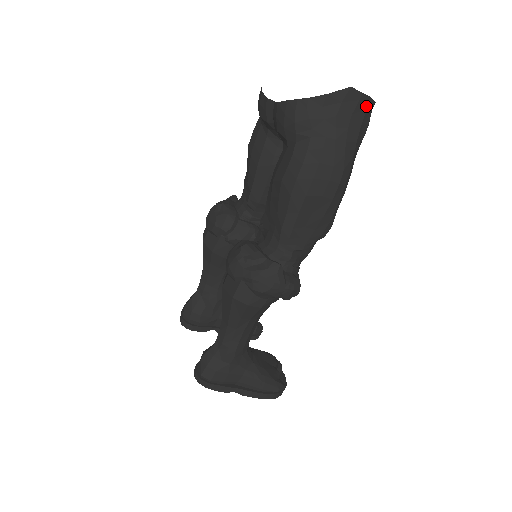
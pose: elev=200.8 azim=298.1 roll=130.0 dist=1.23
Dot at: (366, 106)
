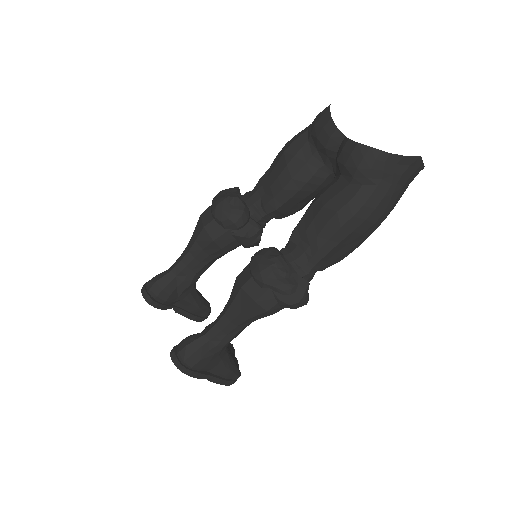
Dot at: occluded
